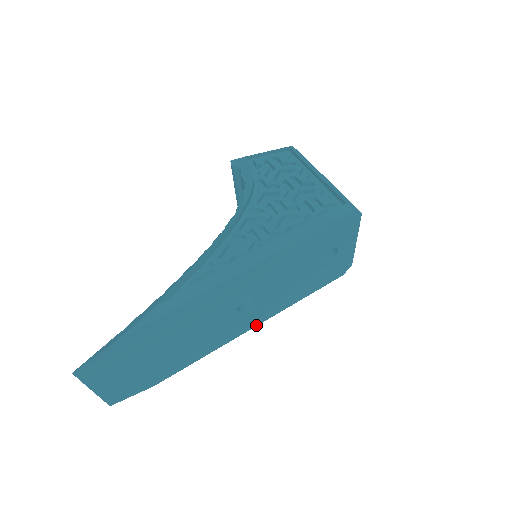
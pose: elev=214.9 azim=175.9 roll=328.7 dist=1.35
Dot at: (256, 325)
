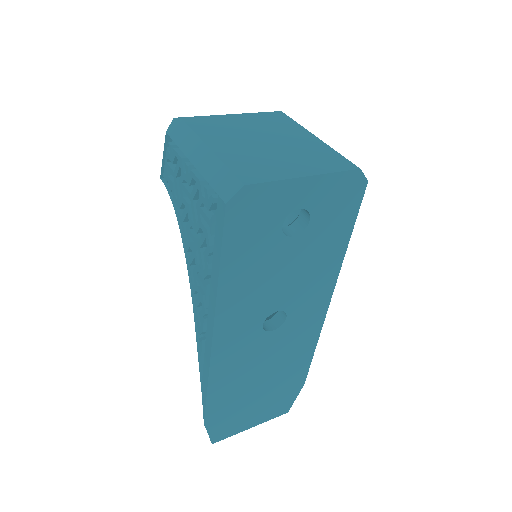
Dot at: (329, 300)
